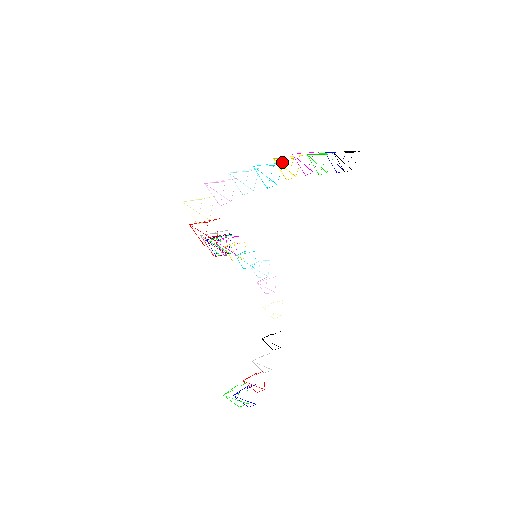
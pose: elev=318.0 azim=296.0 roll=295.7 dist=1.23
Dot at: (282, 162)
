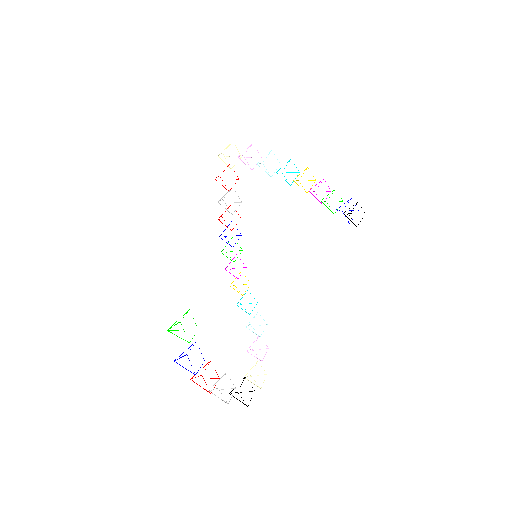
Dot at: (299, 172)
